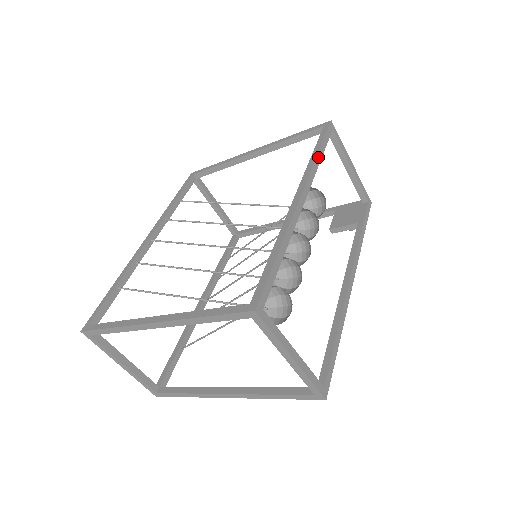
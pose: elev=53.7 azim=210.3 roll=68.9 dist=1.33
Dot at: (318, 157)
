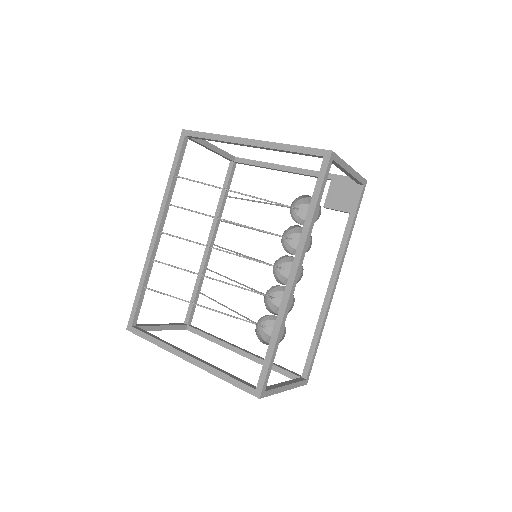
Dot at: (314, 216)
